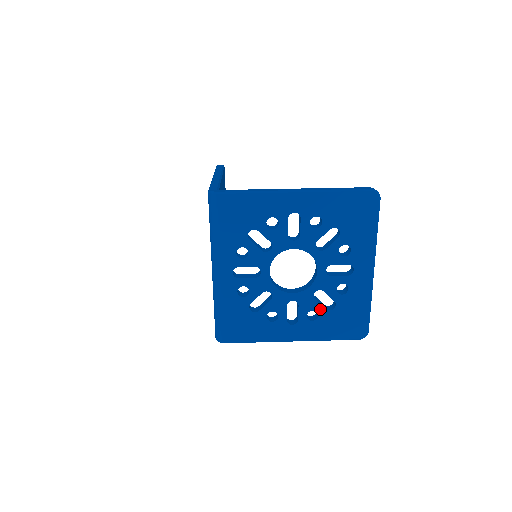
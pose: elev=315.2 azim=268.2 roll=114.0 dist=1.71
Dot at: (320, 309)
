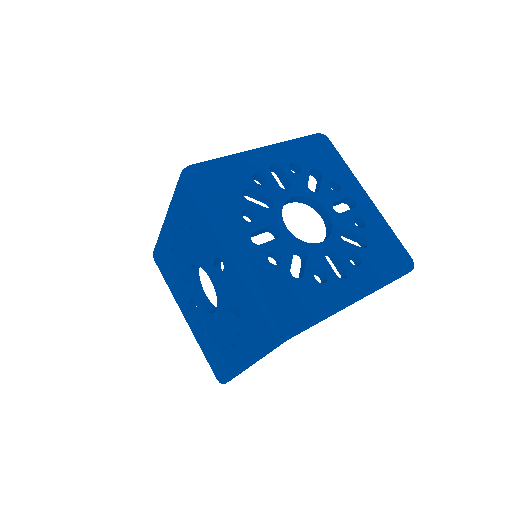
Dot at: (356, 250)
